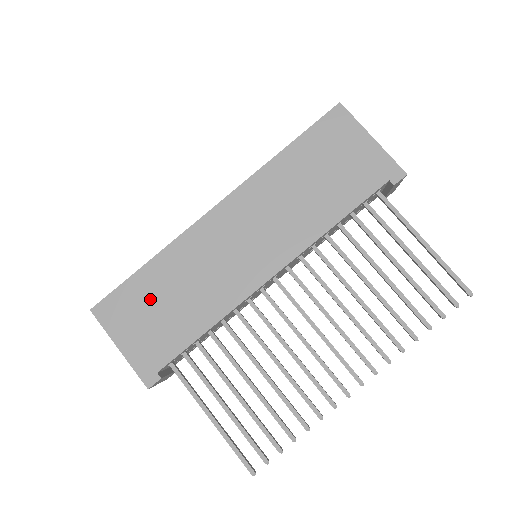
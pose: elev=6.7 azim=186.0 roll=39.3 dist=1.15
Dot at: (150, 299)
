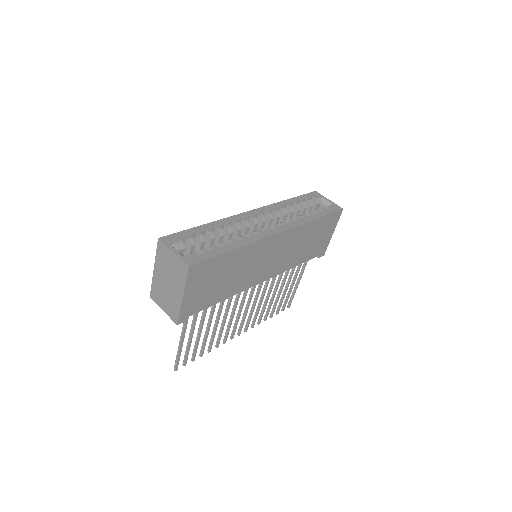
Dot at: (219, 273)
